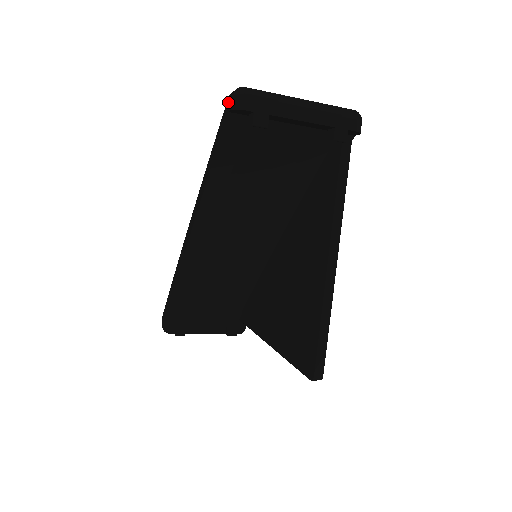
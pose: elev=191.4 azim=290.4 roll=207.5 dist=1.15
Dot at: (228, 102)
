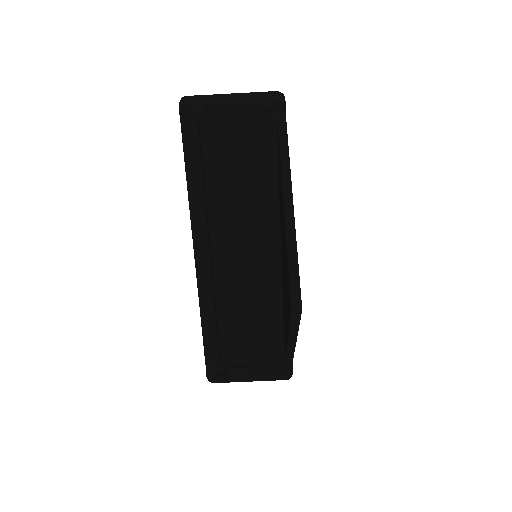
Dot at: occluded
